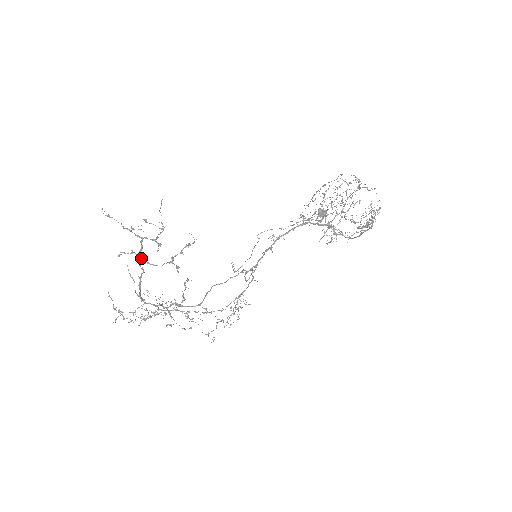
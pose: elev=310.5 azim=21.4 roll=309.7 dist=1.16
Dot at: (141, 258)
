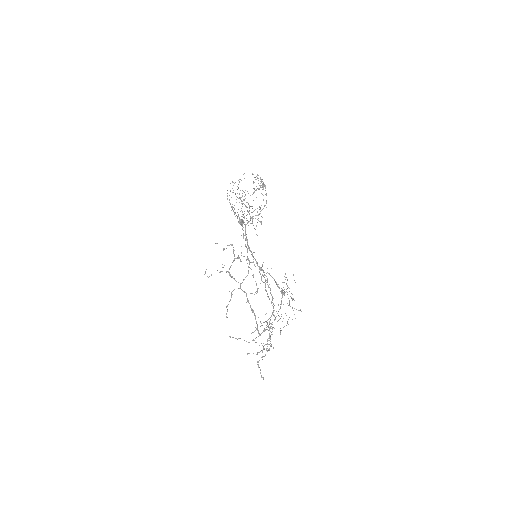
Dot at: occluded
